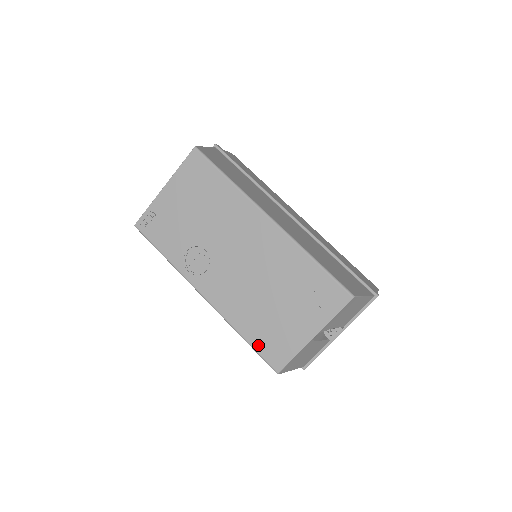
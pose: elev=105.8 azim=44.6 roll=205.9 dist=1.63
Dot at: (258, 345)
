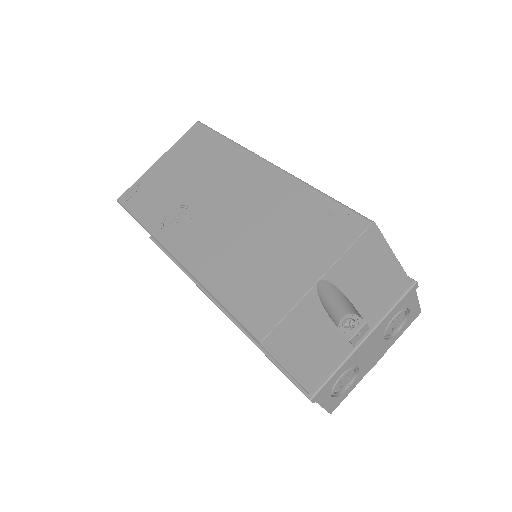
Dot at: (237, 305)
